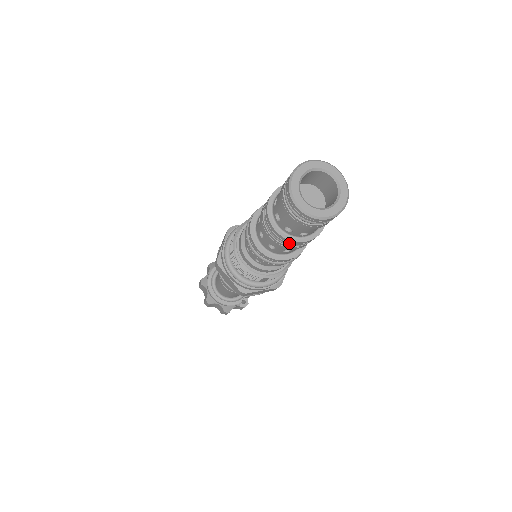
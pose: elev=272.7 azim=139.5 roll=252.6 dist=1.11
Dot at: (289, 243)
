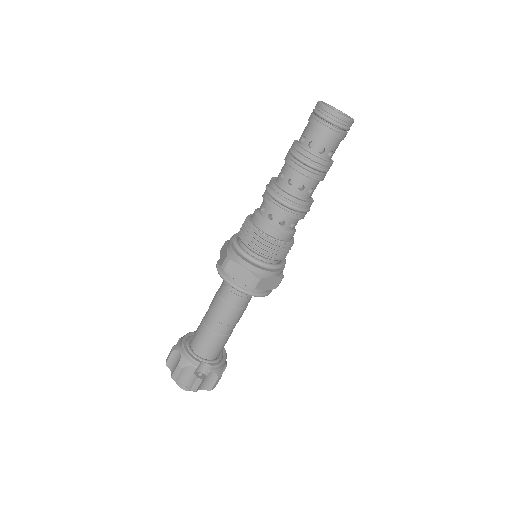
Dot at: (298, 153)
